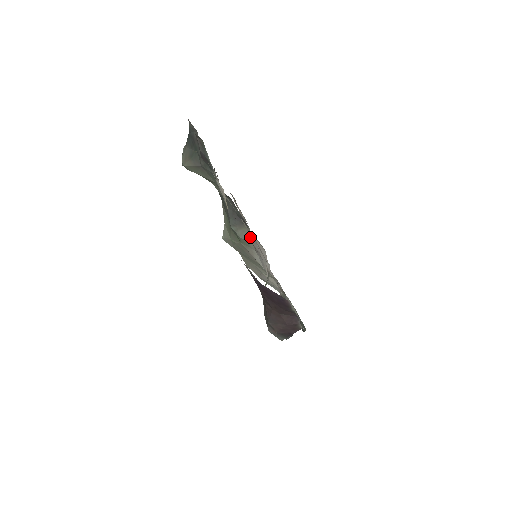
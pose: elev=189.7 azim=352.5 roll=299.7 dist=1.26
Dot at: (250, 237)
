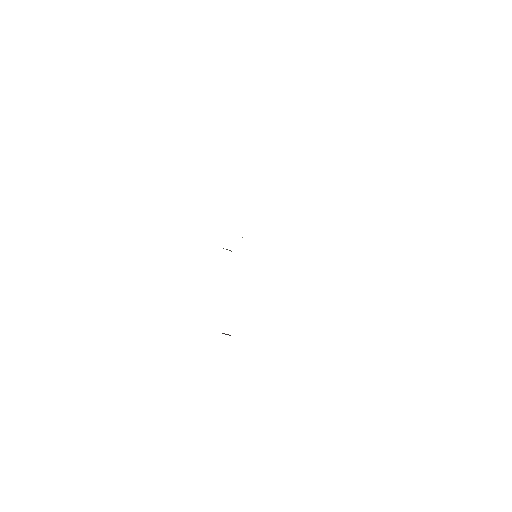
Dot at: occluded
